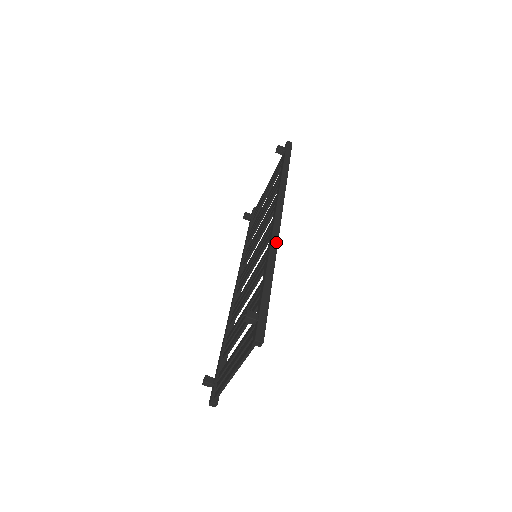
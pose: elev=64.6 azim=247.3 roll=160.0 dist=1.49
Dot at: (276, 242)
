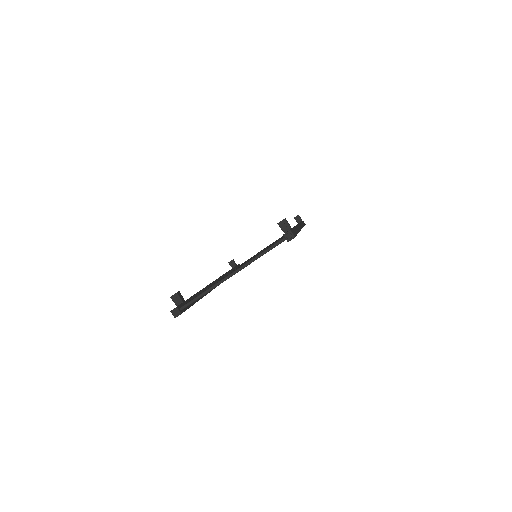
Dot at: (300, 229)
